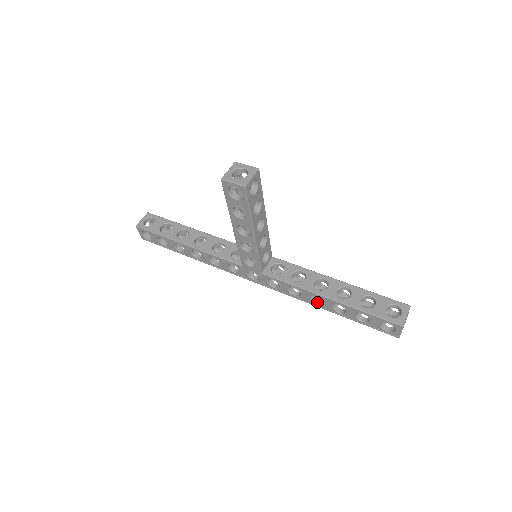
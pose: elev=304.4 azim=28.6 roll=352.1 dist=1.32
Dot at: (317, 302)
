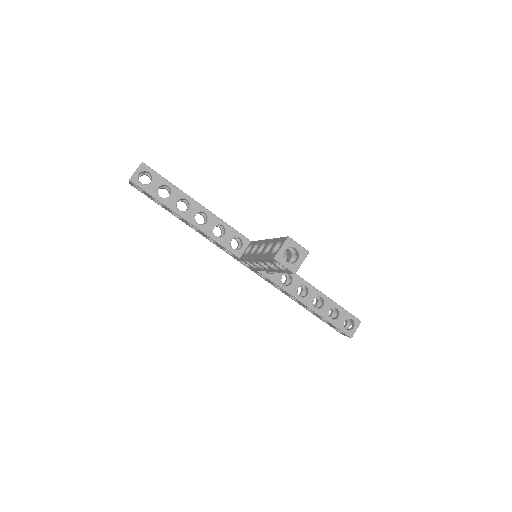
Dot at: occluded
